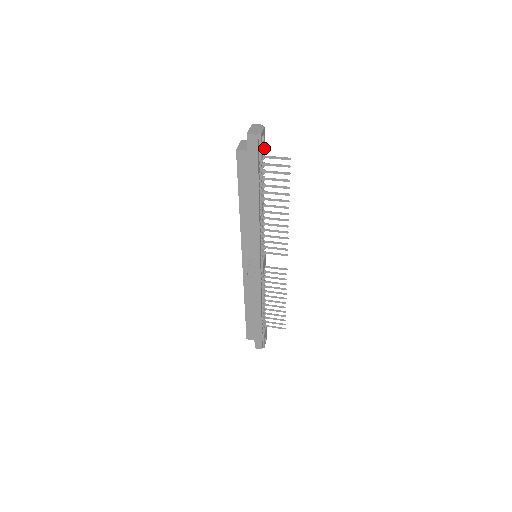
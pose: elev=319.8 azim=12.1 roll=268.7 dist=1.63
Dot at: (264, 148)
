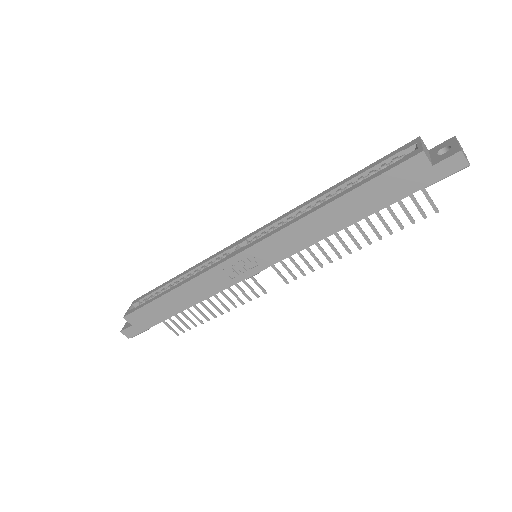
Dot at: occluded
